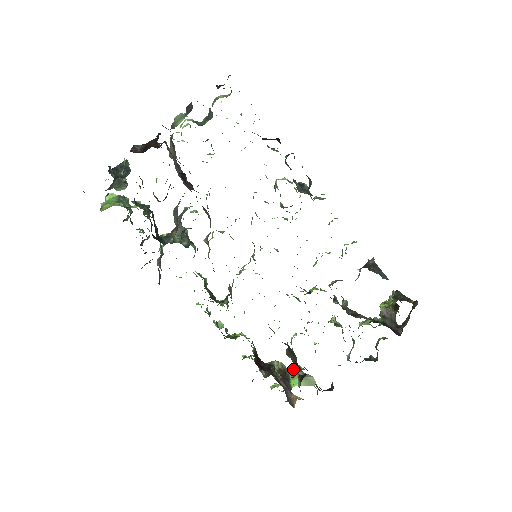
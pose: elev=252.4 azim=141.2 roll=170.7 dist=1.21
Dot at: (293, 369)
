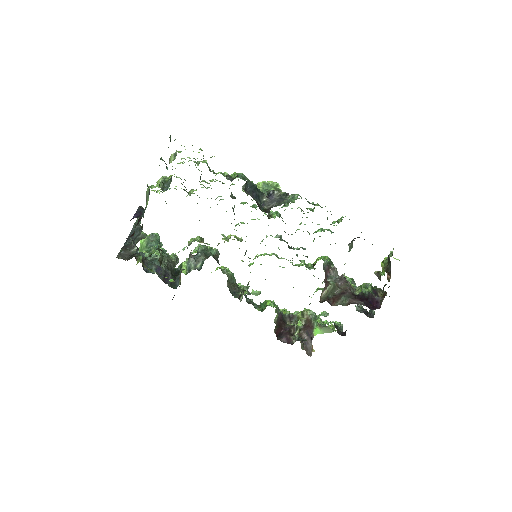
Dot at: (317, 318)
